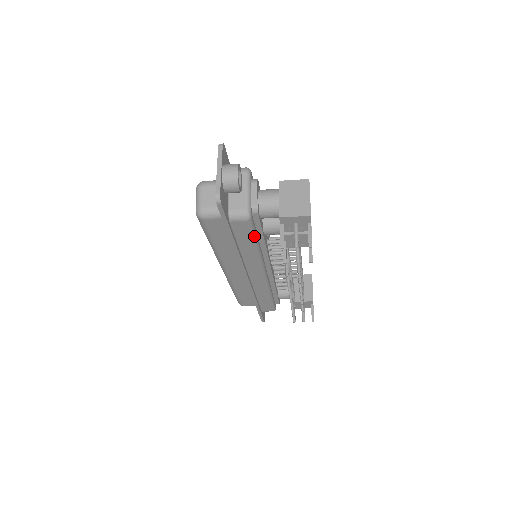
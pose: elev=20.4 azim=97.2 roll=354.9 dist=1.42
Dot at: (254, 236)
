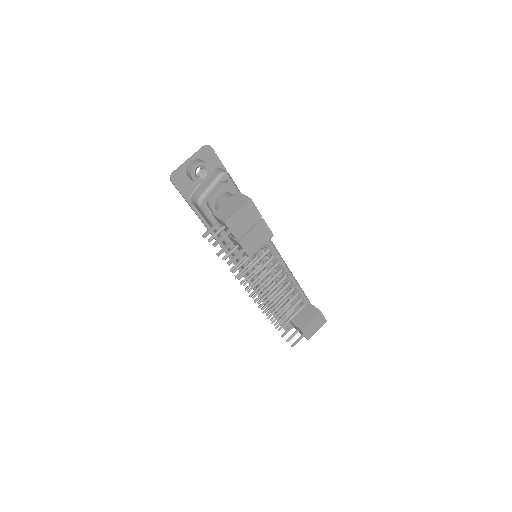
Dot at: occluded
